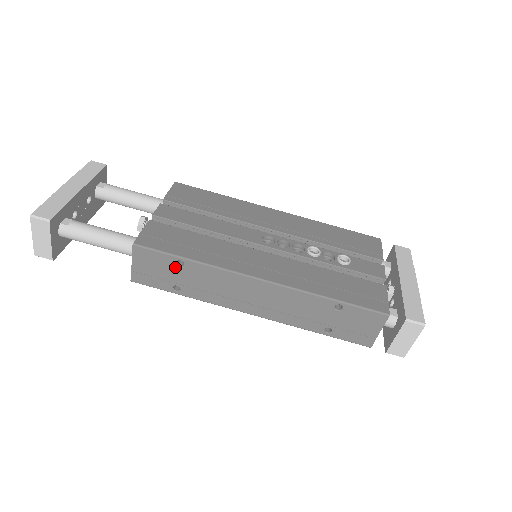
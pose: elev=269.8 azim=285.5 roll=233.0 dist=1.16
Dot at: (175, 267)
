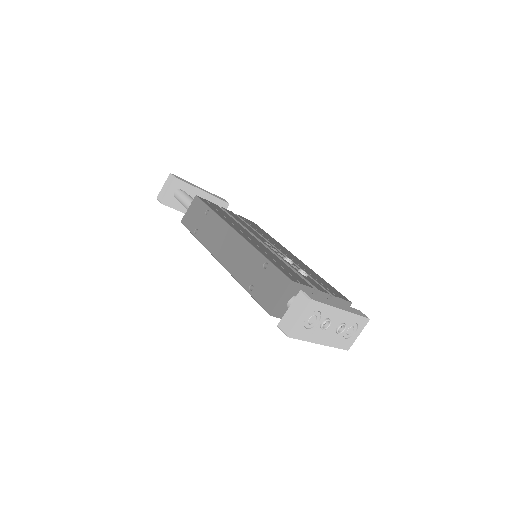
Dot at: (204, 214)
